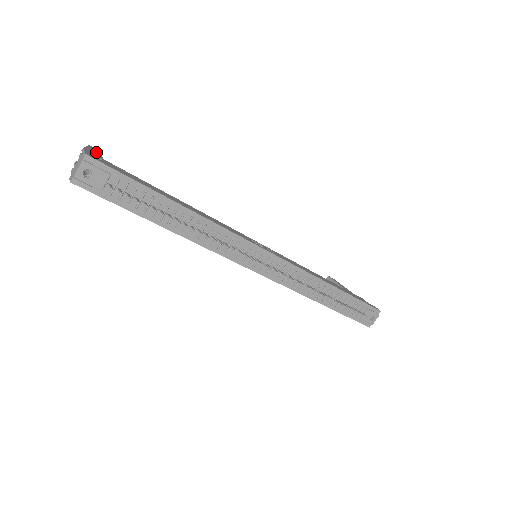
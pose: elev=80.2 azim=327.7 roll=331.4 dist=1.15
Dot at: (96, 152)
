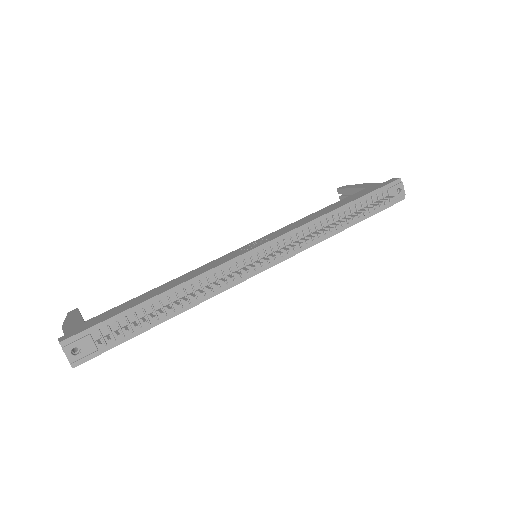
Dot at: (75, 315)
